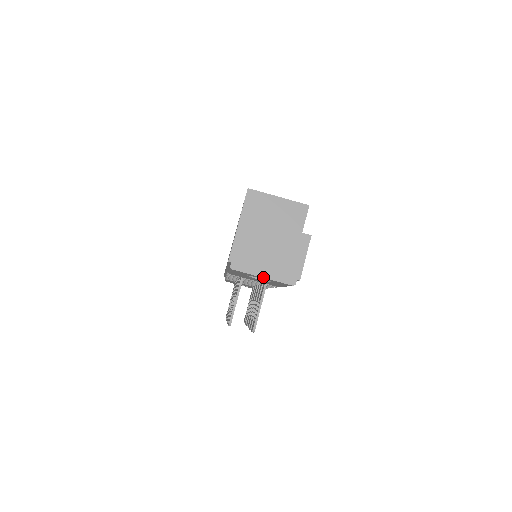
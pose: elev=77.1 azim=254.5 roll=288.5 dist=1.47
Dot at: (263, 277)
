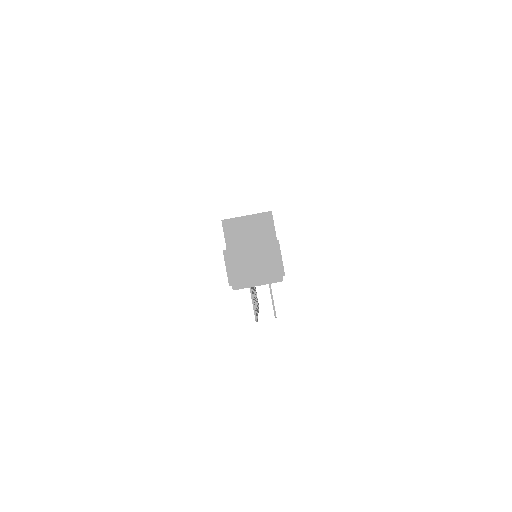
Dot at: (258, 285)
